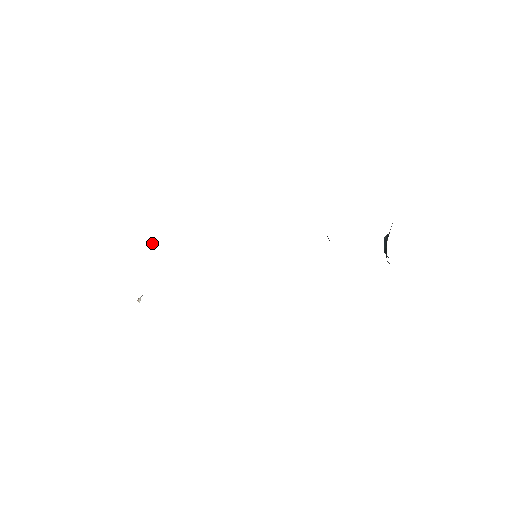
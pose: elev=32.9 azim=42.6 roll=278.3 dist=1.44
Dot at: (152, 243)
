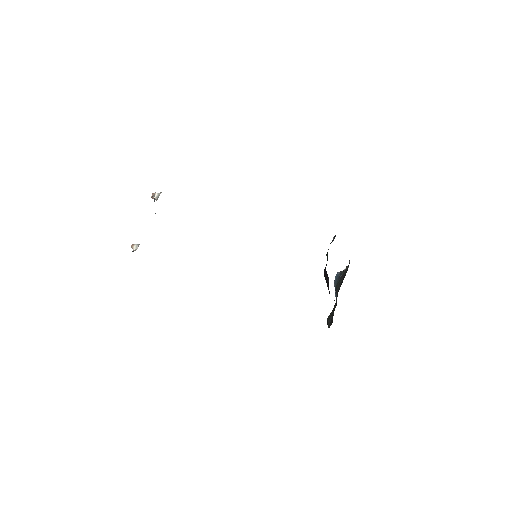
Dot at: (156, 195)
